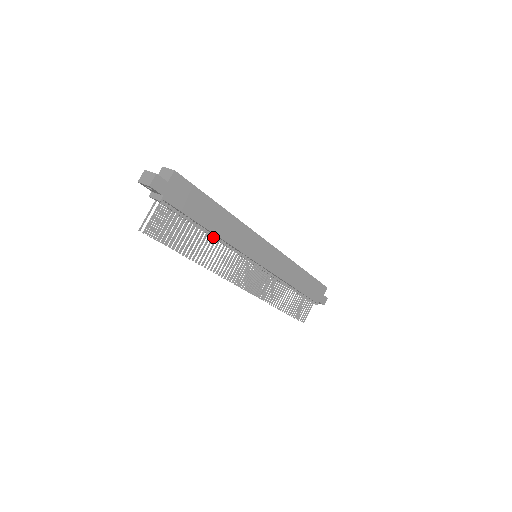
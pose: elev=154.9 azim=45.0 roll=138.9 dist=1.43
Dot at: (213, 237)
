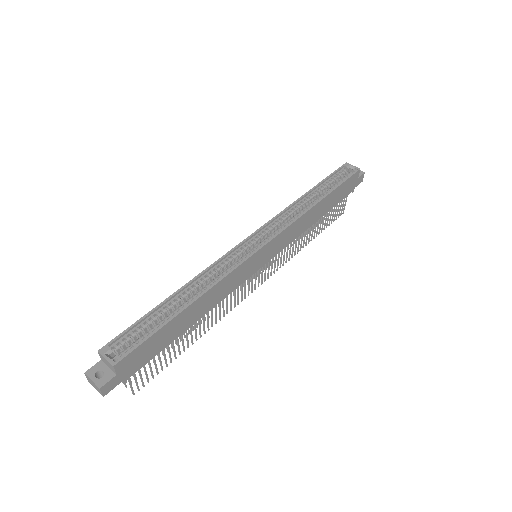
Dot at: occluded
